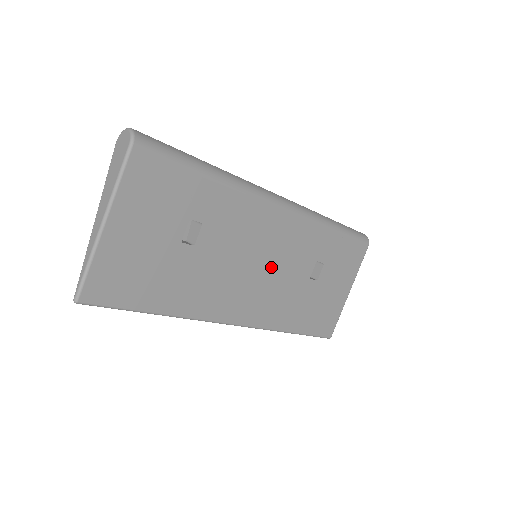
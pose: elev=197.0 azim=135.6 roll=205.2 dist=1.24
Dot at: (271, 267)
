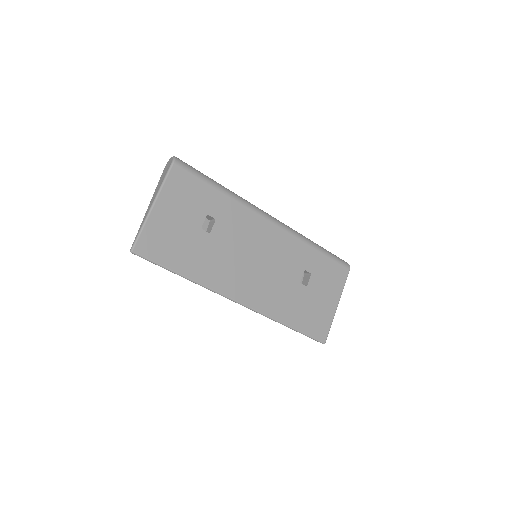
Dot at: (267, 264)
